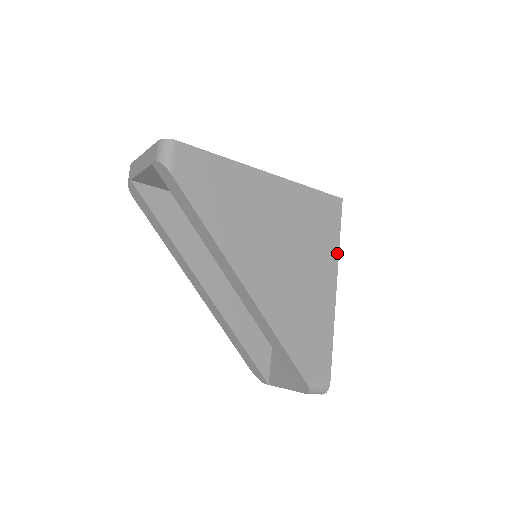
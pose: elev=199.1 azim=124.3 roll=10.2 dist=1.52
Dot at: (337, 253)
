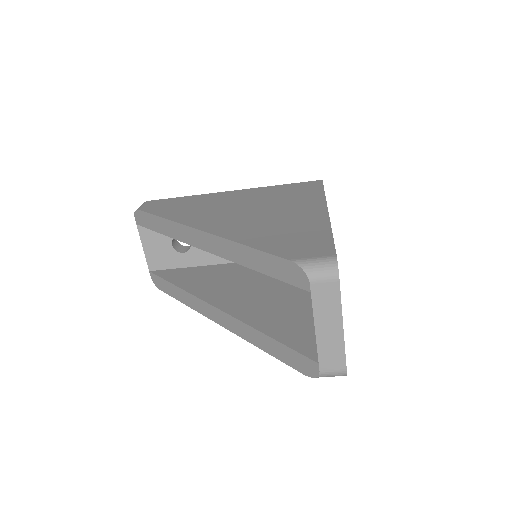
Dot at: (323, 197)
